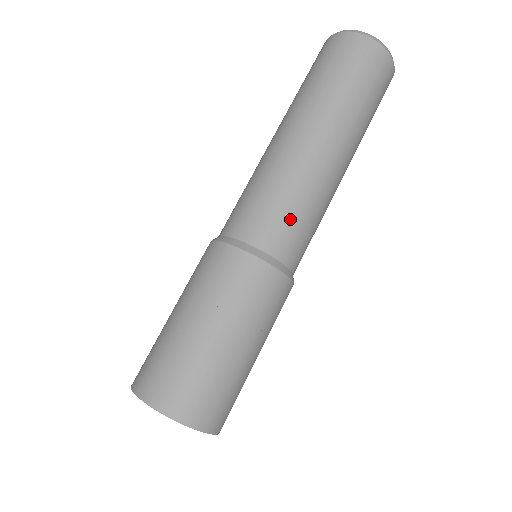
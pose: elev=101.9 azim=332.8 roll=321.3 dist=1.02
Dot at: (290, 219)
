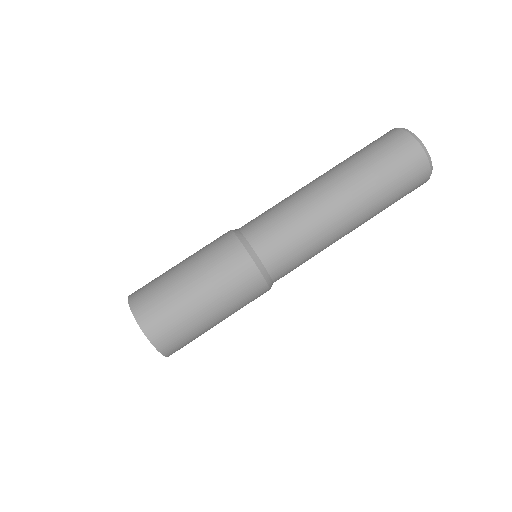
Dot at: (291, 248)
